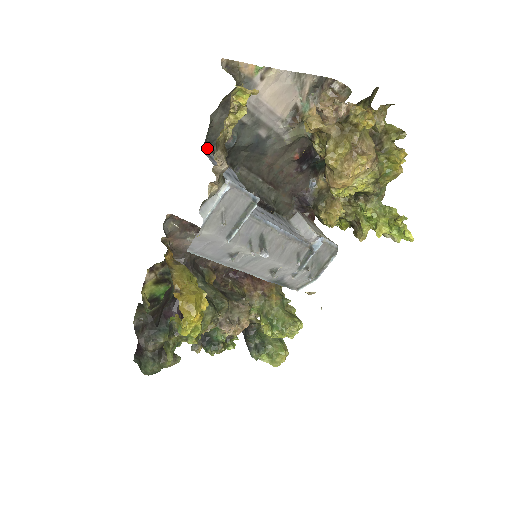
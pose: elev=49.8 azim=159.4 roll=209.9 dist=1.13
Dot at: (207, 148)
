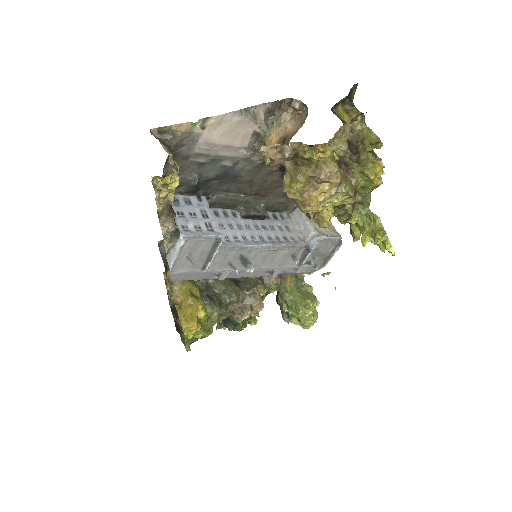
Dot at: occluded
